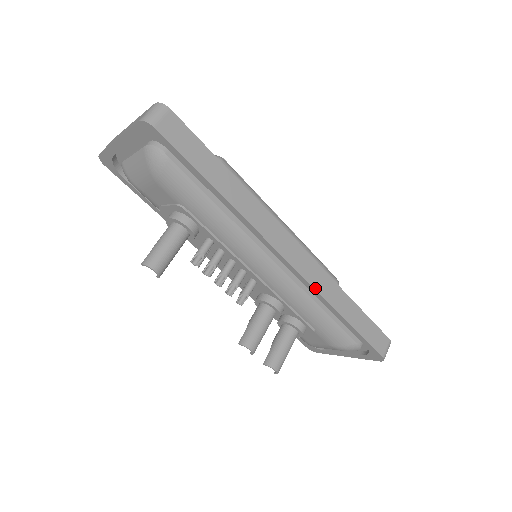
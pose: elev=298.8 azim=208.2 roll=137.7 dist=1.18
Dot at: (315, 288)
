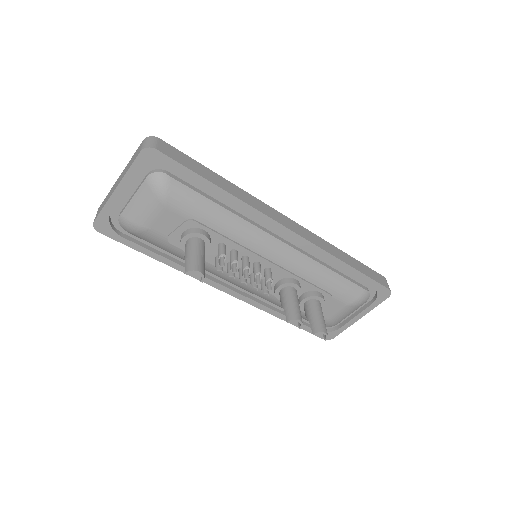
Dot at: (318, 246)
